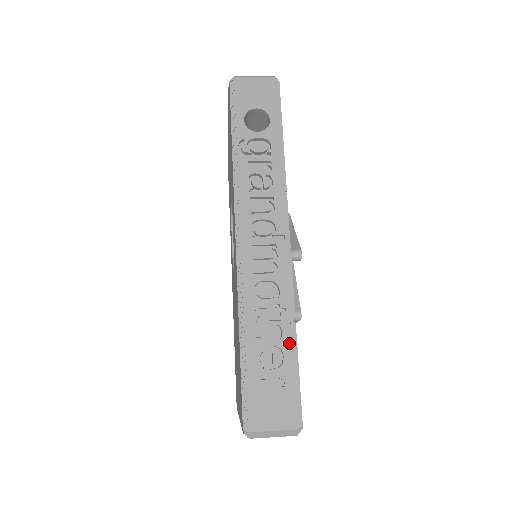
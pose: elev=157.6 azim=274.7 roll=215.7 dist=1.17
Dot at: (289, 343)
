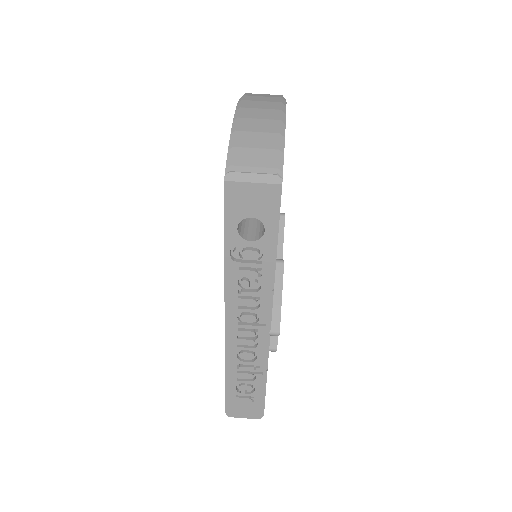
Dot at: (260, 384)
